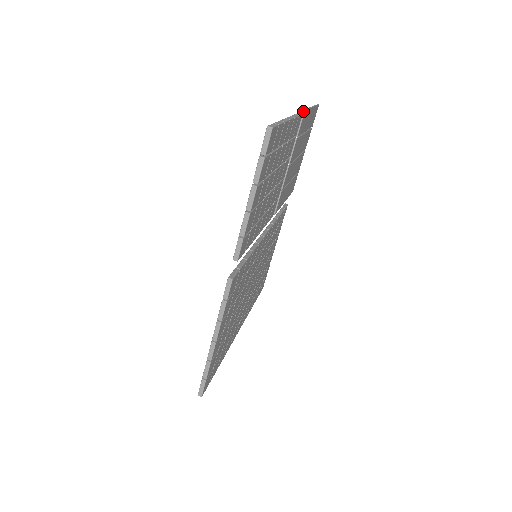
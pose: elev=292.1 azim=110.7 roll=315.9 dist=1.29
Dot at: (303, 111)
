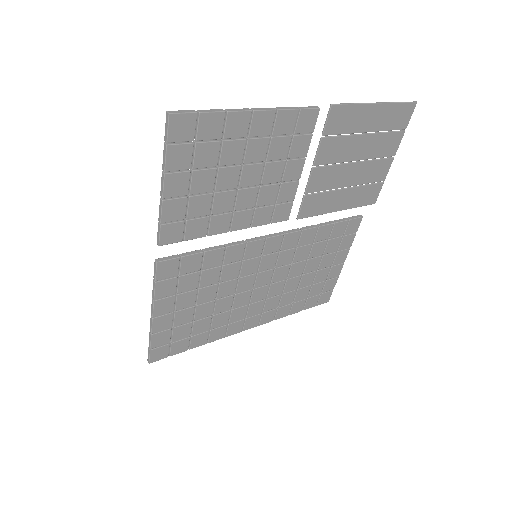
Dot at: (330, 105)
